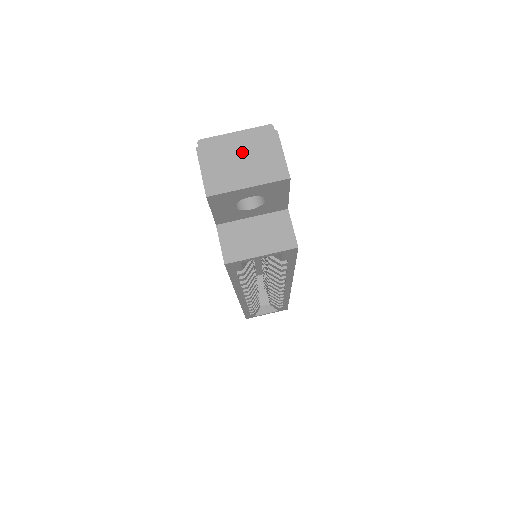
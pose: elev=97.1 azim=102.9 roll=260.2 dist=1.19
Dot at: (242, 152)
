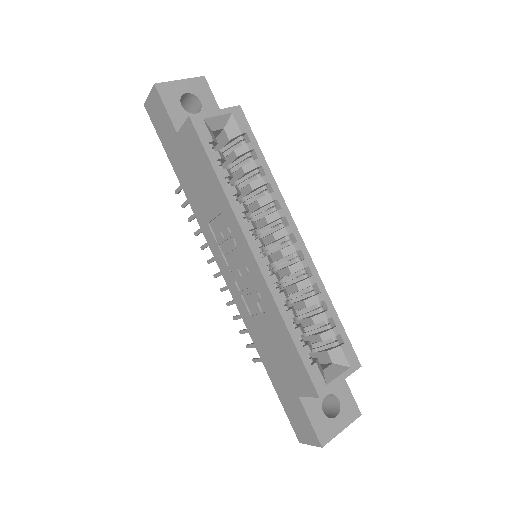
Dot at: occluded
